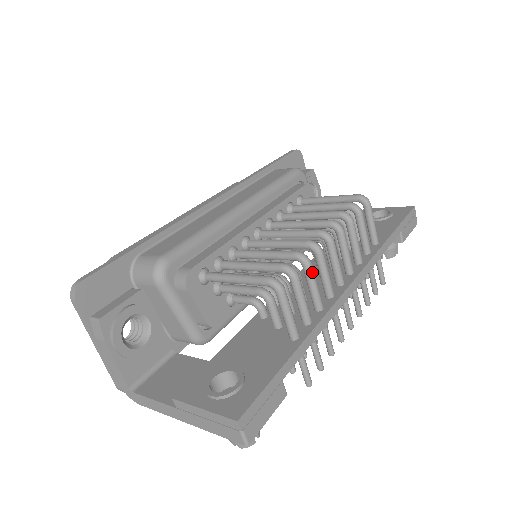
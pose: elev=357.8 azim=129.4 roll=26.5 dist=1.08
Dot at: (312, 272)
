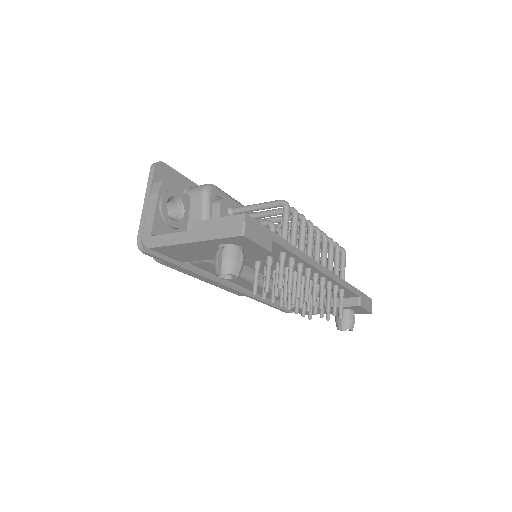
Dot at: (305, 226)
